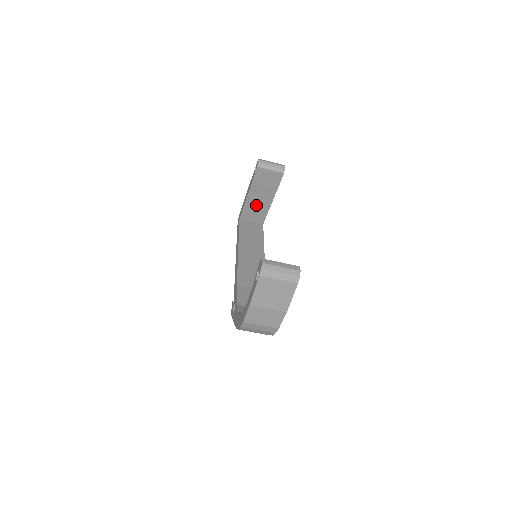
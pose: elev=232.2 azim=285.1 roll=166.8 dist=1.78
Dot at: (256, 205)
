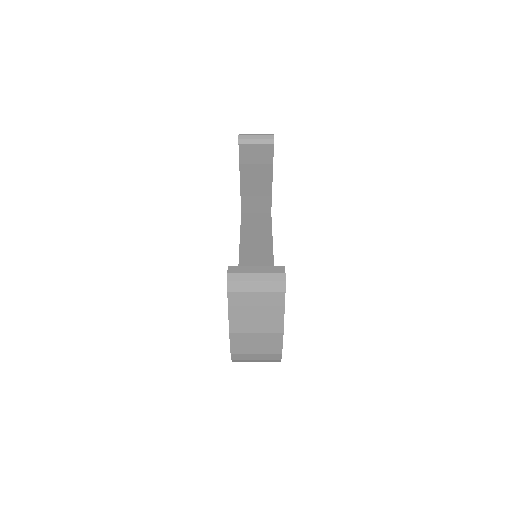
Dot at: (254, 192)
